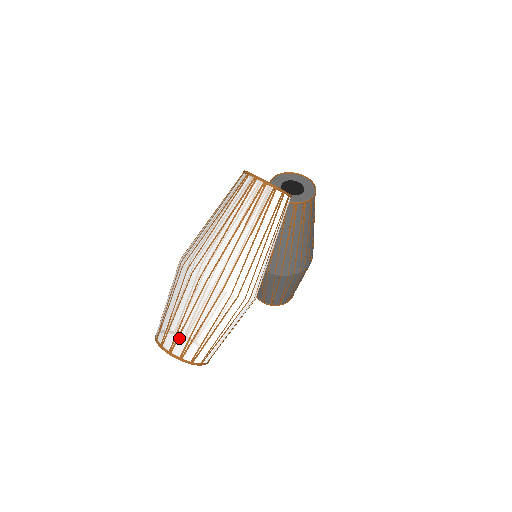
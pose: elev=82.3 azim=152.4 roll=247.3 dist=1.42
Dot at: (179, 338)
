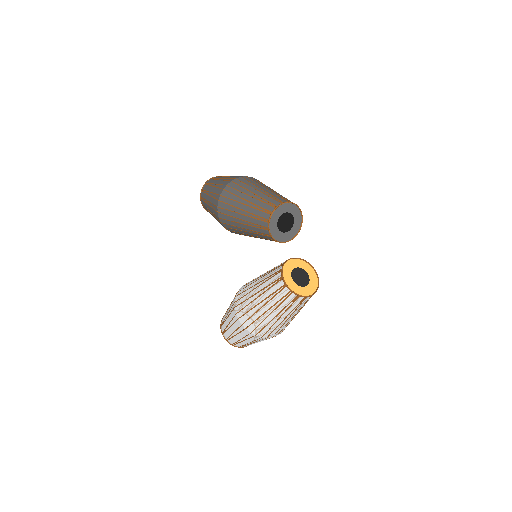
Dot at: occluded
